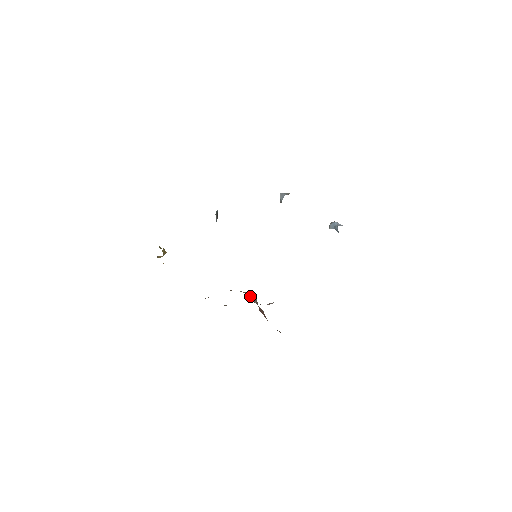
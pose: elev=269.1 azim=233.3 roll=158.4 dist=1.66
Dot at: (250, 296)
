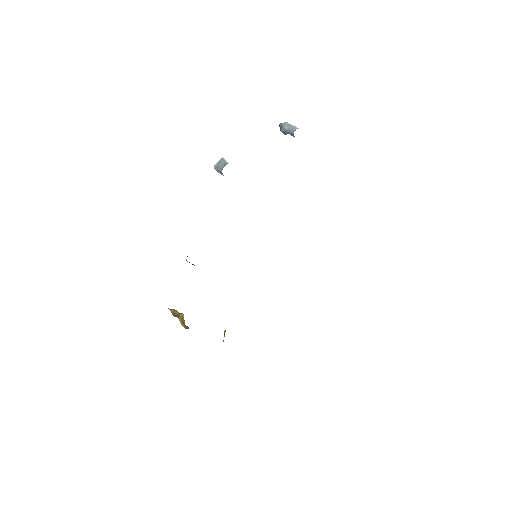
Dot at: occluded
